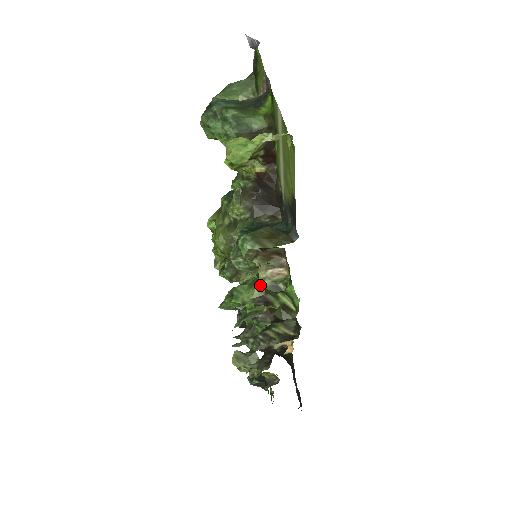
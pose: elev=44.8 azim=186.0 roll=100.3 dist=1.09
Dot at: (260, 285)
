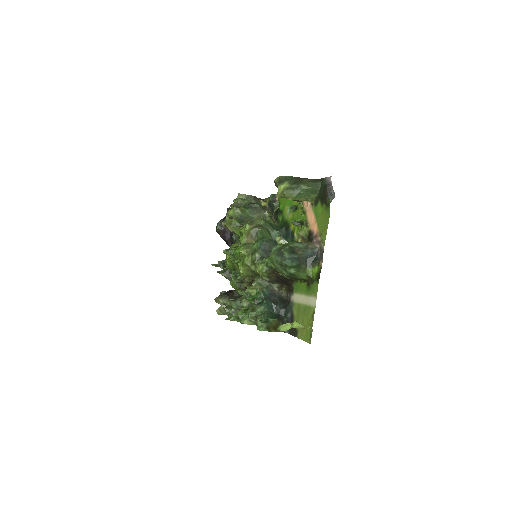
Dot at: occluded
